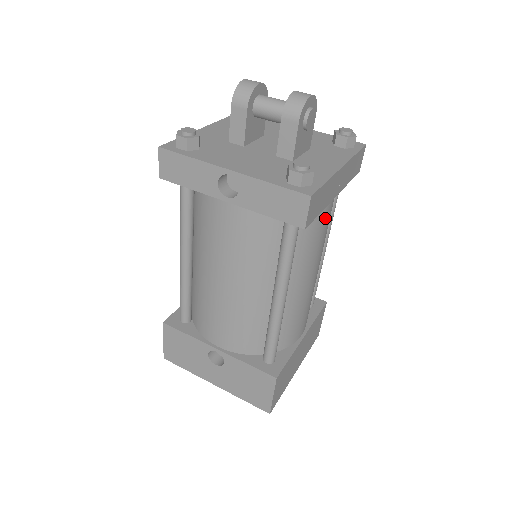
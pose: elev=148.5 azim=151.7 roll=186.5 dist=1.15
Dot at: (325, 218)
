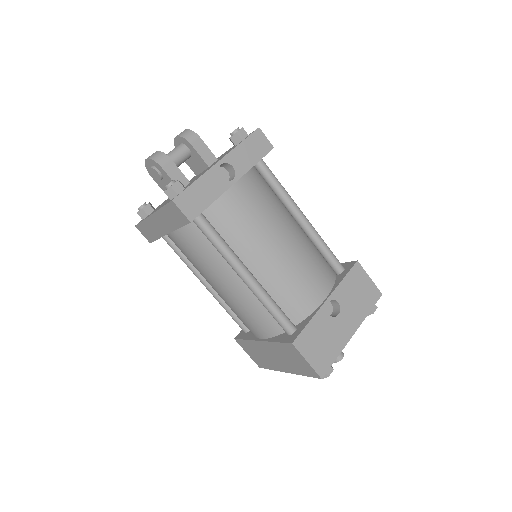
Dot at: occluded
